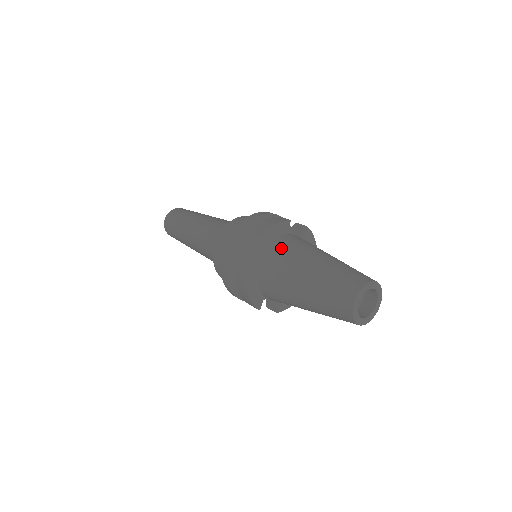
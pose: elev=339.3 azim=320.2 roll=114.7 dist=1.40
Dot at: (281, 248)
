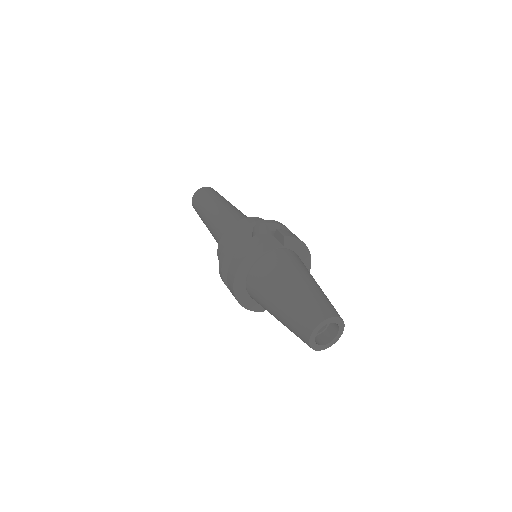
Dot at: (257, 276)
